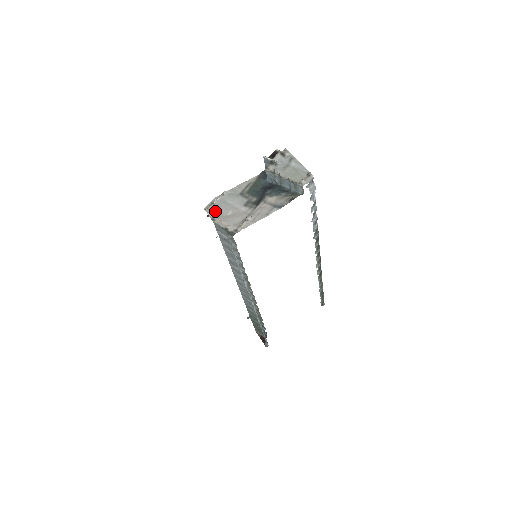
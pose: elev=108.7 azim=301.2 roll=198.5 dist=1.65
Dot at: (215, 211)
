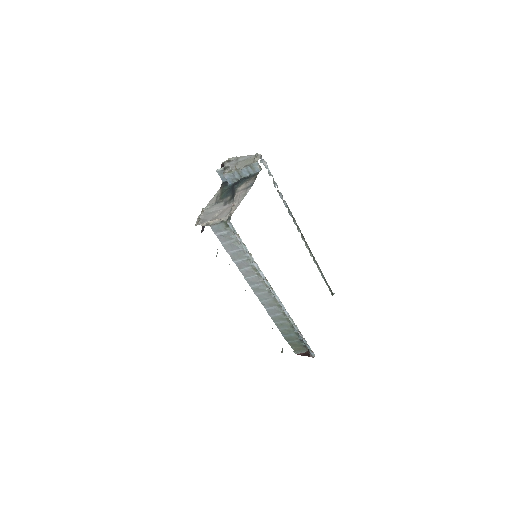
Dot at: (205, 220)
